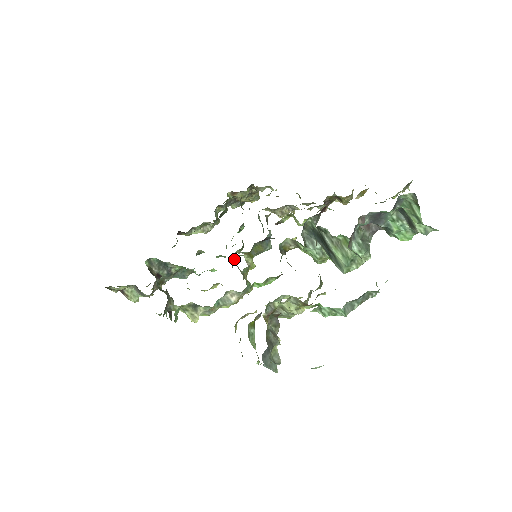
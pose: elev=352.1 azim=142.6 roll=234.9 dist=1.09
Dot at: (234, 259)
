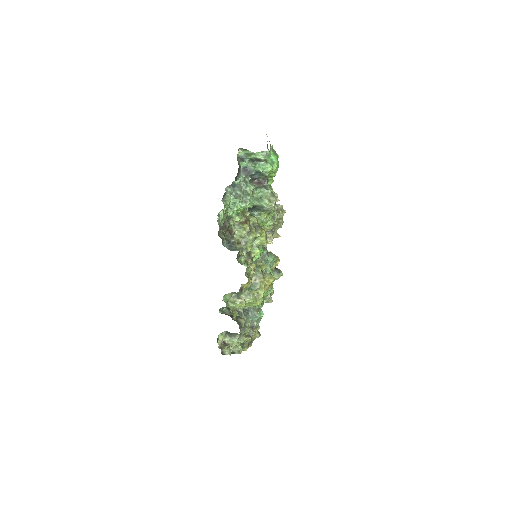
Dot at: occluded
